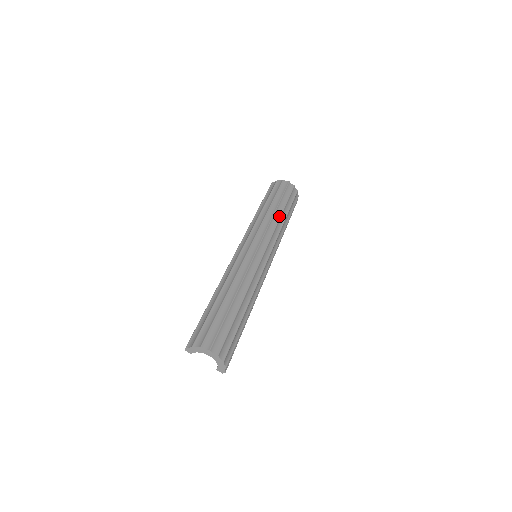
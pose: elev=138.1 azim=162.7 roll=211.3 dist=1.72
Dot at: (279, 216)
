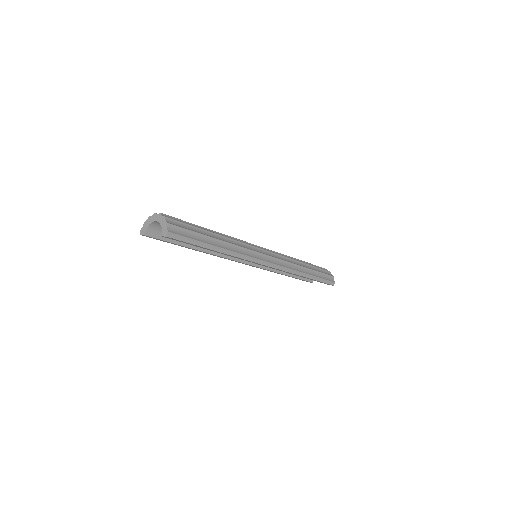
Dot at: occluded
